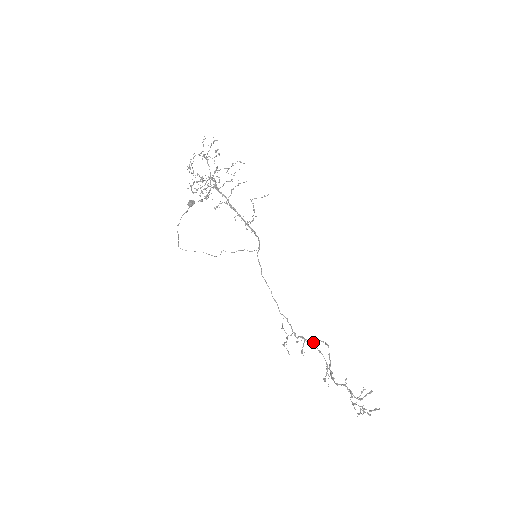
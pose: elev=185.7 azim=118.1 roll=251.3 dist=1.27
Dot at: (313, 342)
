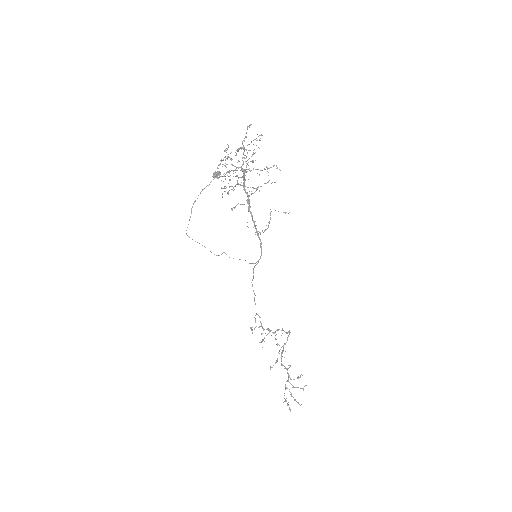
Dot at: (276, 334)
